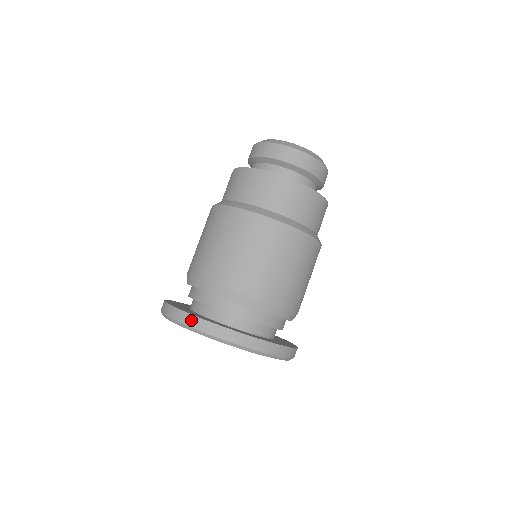
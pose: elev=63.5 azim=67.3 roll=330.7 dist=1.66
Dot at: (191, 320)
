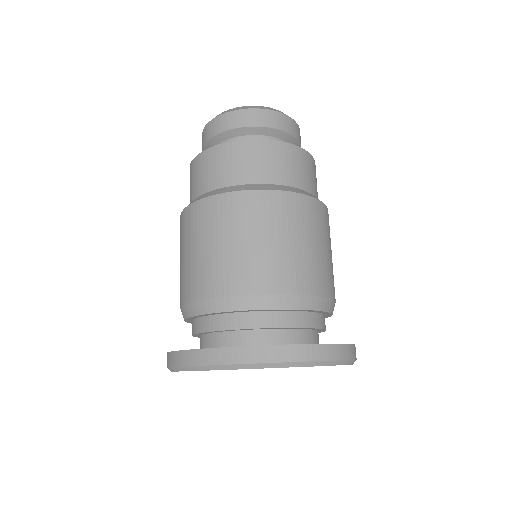
Dot at: (175, 358)
